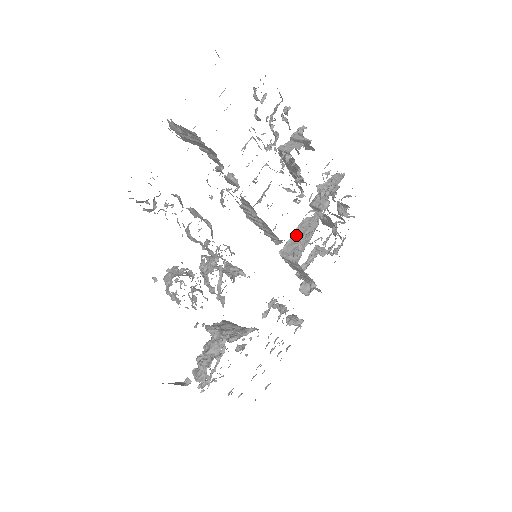
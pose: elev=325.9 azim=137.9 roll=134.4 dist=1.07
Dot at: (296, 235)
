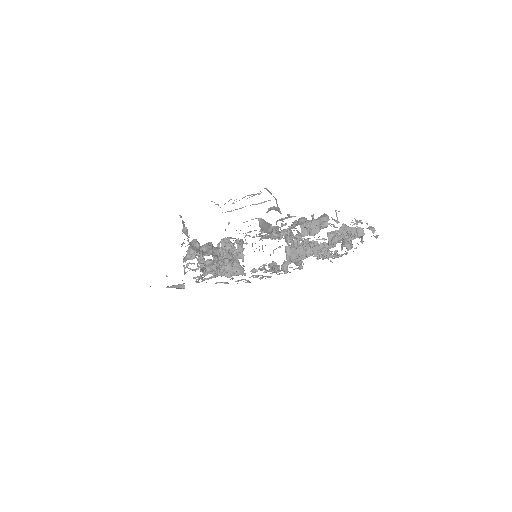
Dot at: occluded
